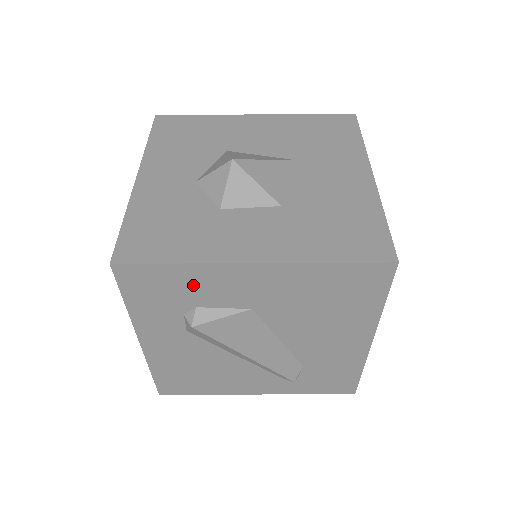
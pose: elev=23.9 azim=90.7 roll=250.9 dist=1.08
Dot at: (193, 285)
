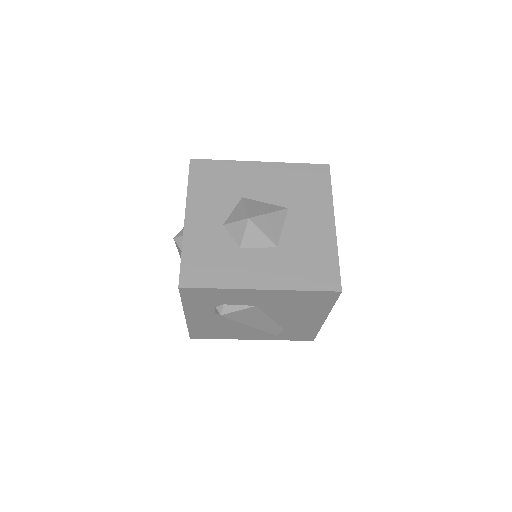
Dot at: (224, 296)
